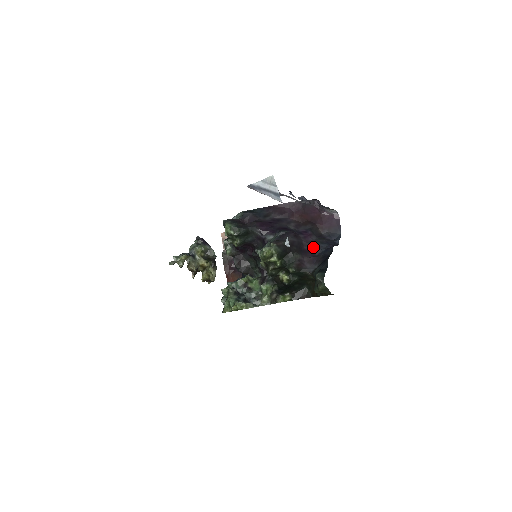
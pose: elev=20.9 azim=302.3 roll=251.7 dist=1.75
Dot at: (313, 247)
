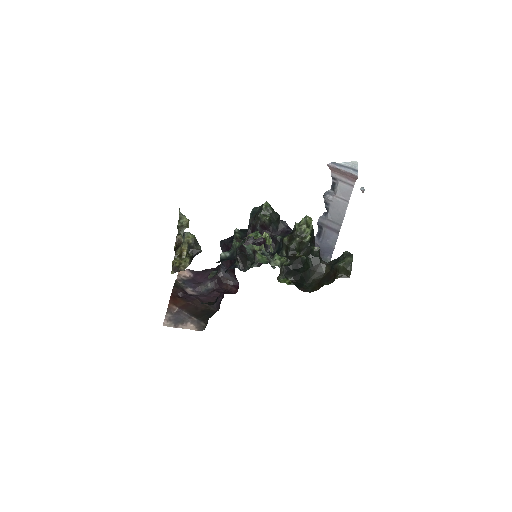
Dot at: occluded
